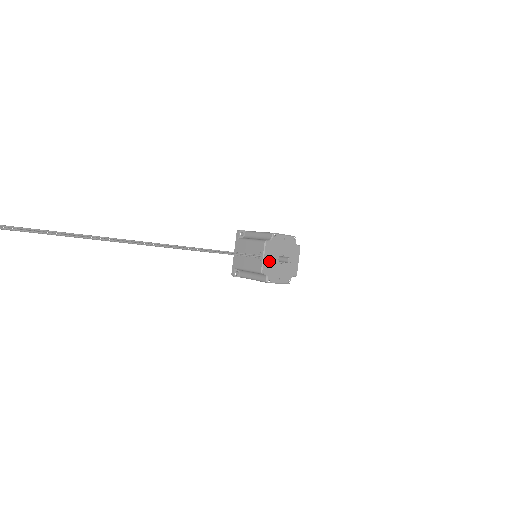
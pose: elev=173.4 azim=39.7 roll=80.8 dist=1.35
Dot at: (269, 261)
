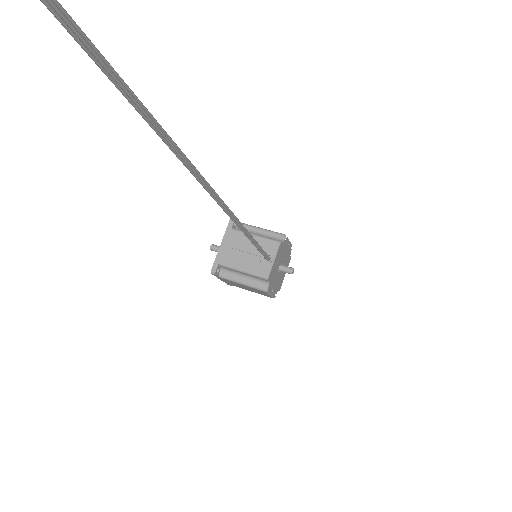
Dot at: (275, 266)
